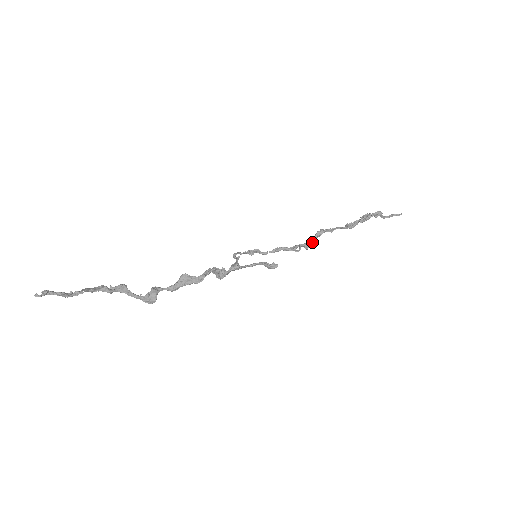
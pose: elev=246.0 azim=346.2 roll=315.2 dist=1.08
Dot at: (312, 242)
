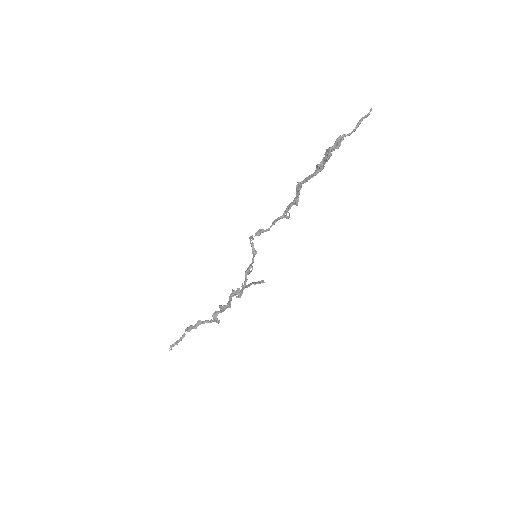
Dot at: (296, 200)
